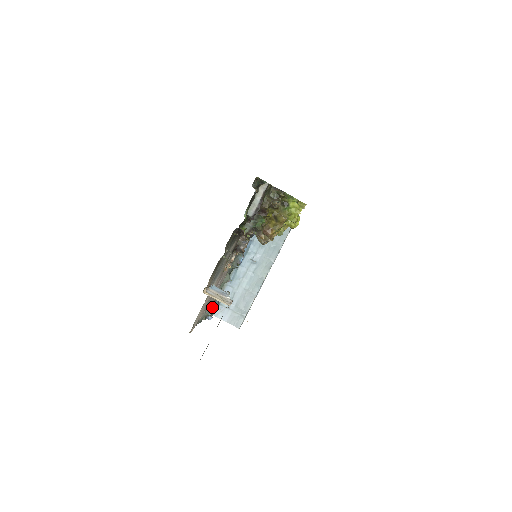
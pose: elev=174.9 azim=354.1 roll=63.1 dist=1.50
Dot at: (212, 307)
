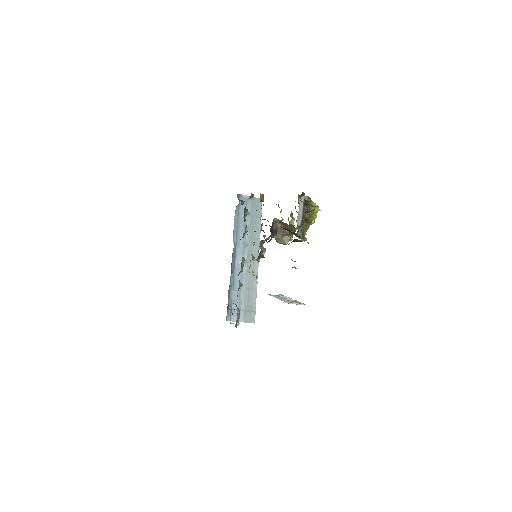
Dot at: (238, 314)
